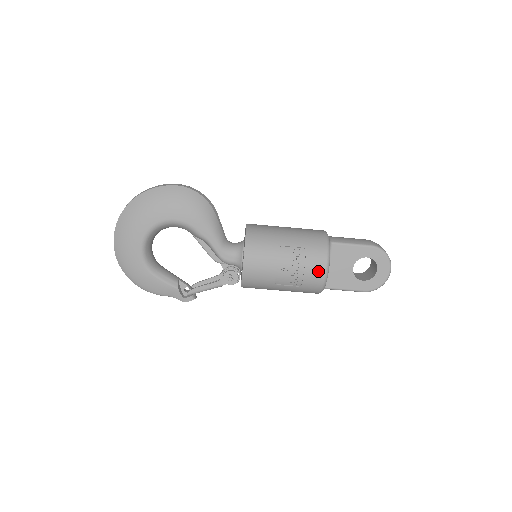
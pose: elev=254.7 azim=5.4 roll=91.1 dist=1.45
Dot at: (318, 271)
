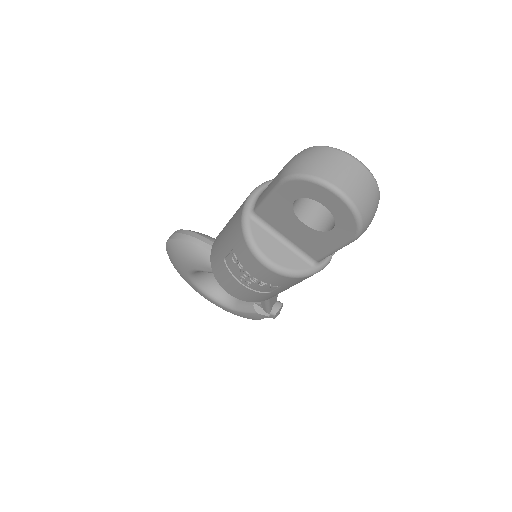
Dot at: (261, 270)
